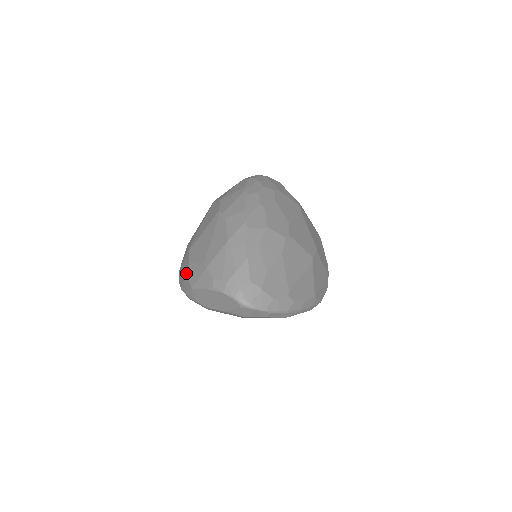
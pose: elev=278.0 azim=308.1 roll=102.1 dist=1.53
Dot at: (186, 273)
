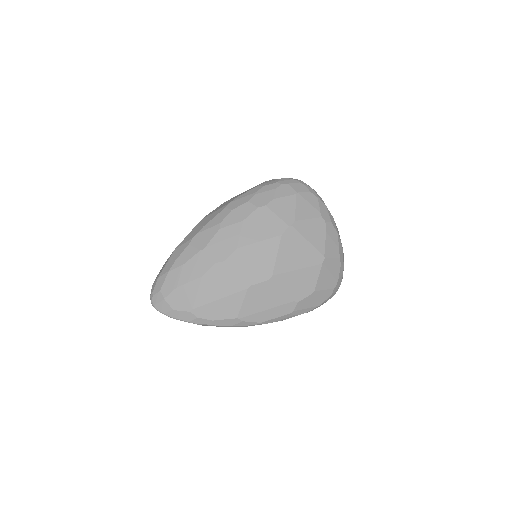
Dot at: occluded
